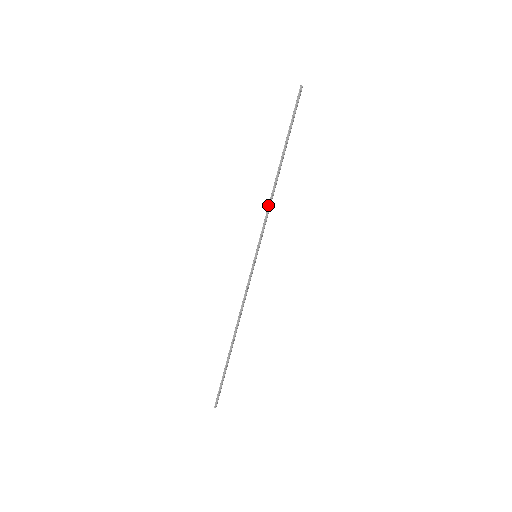
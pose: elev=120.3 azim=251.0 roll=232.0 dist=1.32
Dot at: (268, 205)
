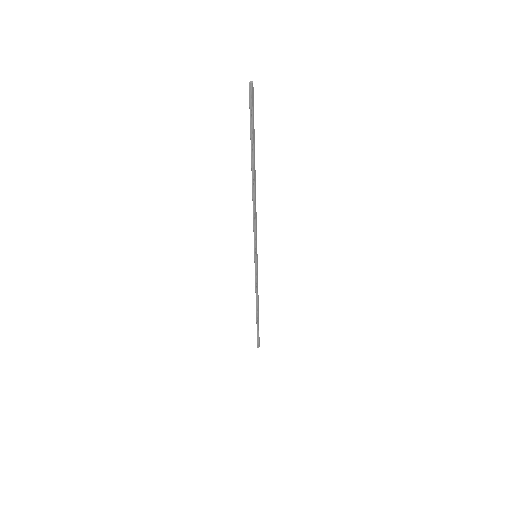
Dot at: (253, 216)
